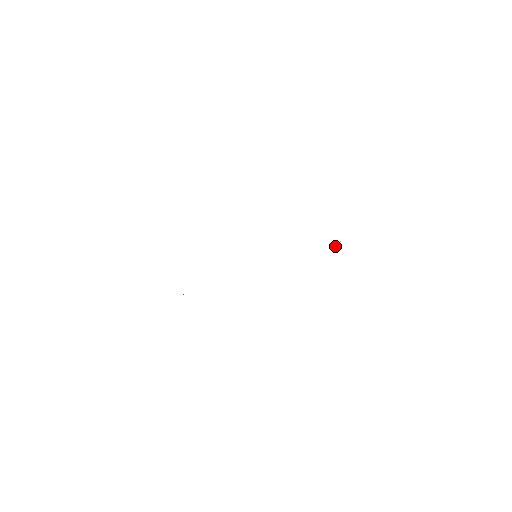
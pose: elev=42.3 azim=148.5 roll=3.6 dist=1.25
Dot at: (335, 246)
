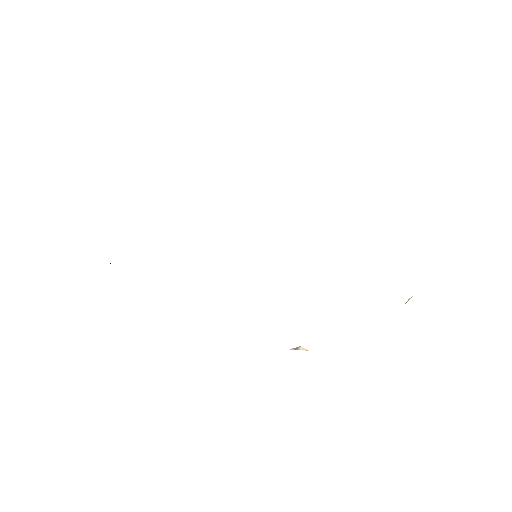
Dot at: (298, 348)
